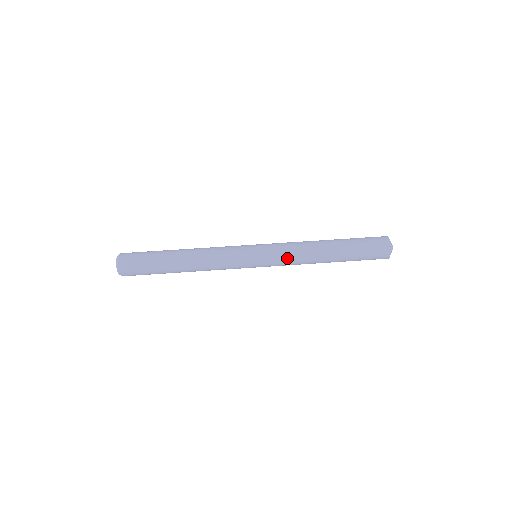
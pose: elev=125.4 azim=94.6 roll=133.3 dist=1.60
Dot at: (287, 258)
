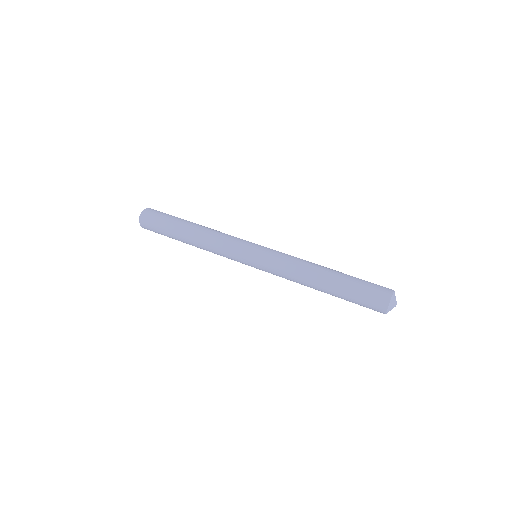
Dot at: (279, 273)
